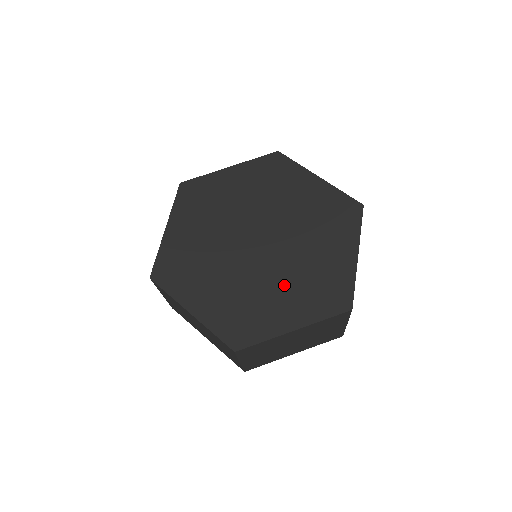
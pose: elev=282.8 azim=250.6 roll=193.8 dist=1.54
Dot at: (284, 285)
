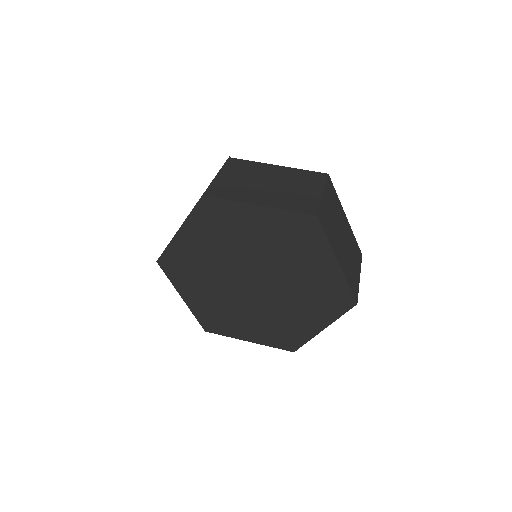
Dot at: (296, 305)
